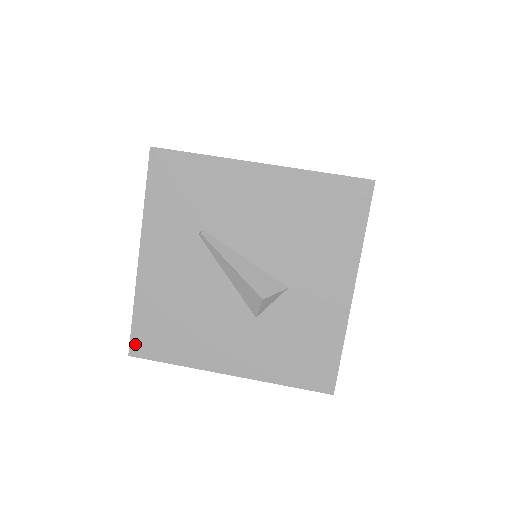
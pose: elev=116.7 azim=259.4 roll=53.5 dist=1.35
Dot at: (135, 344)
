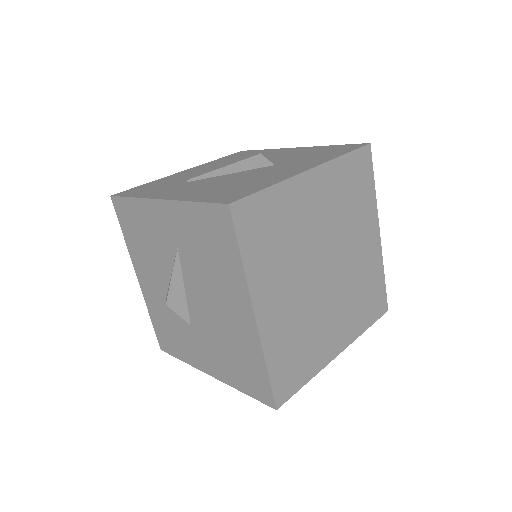
Dot at: (223, 201)
